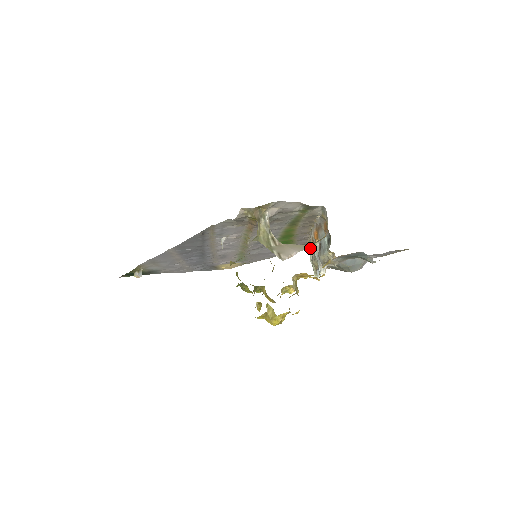
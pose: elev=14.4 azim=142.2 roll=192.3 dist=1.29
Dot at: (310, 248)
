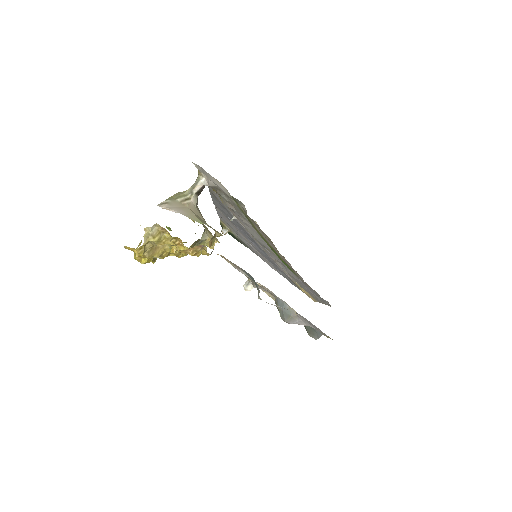
Dot at: occluded
